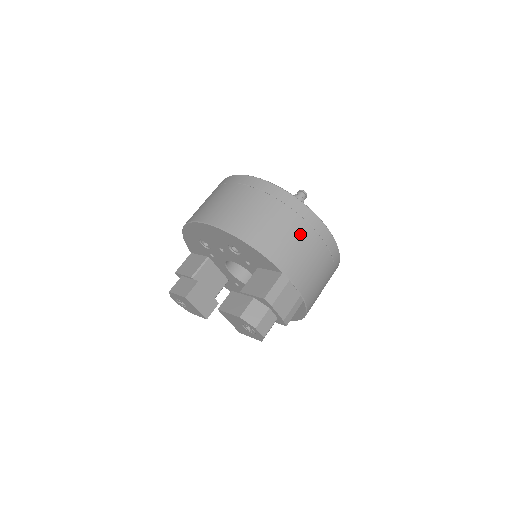
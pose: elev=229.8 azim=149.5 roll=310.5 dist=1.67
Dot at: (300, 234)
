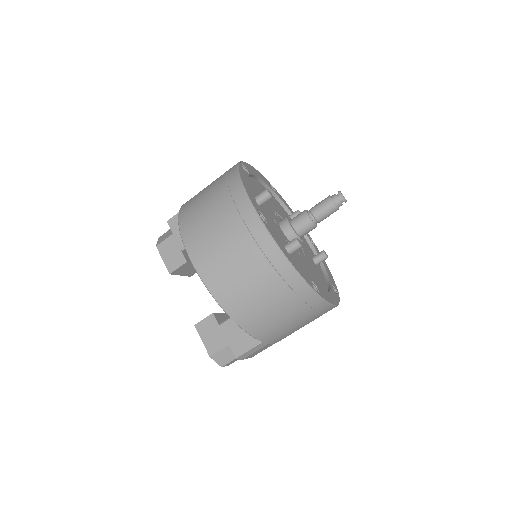
Dot at: (297, 317)
